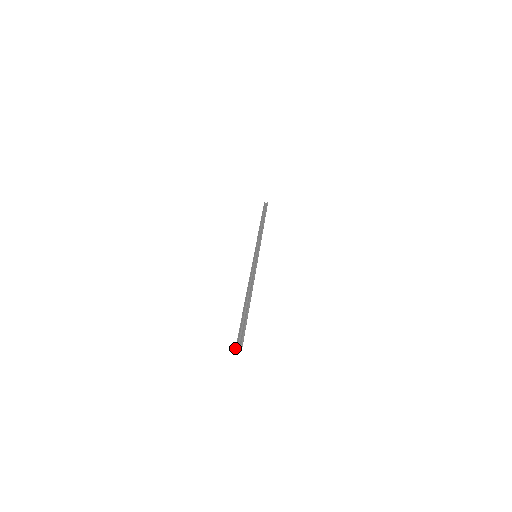
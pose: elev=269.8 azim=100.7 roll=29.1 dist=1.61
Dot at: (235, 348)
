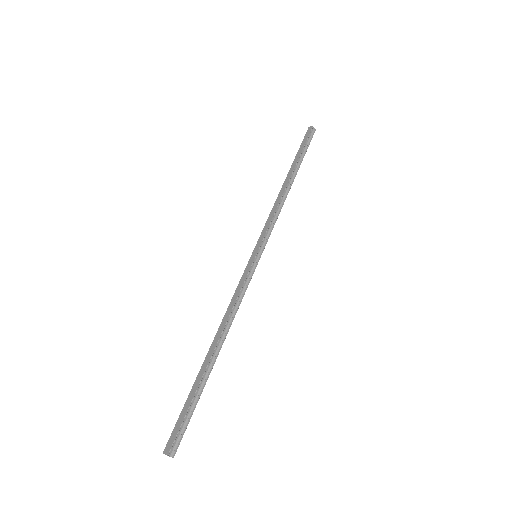
Dot at: (163, 453)
